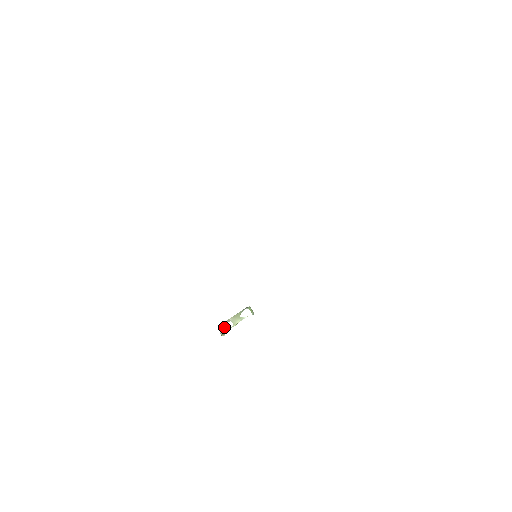
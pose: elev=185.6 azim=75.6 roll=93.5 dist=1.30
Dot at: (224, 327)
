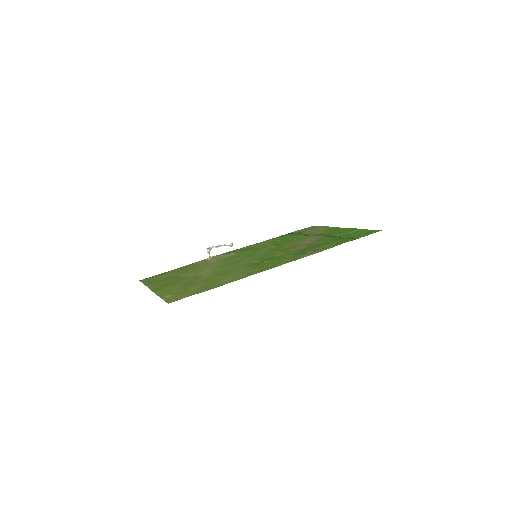
Dot at: (210, 250)
